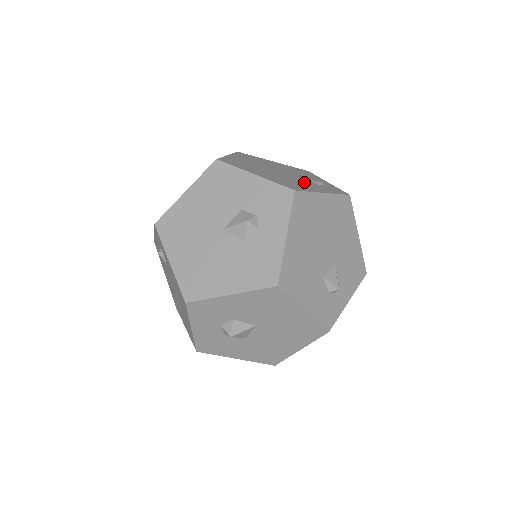
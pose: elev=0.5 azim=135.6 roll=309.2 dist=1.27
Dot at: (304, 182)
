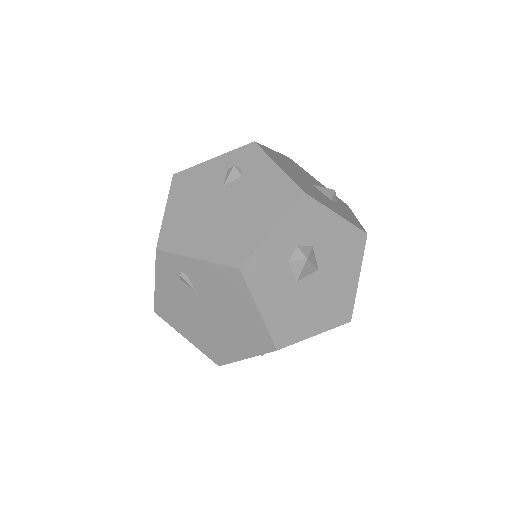
Dot at: occluded
